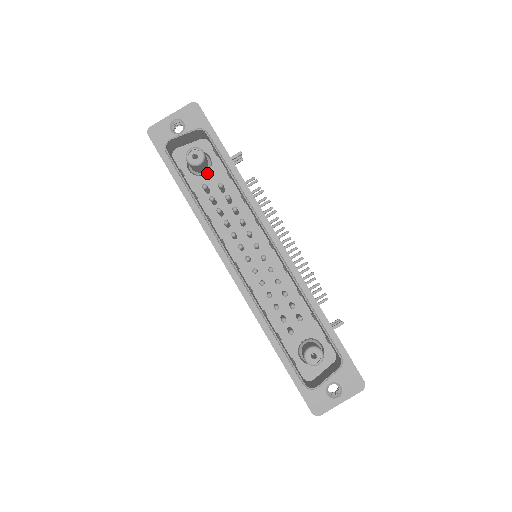
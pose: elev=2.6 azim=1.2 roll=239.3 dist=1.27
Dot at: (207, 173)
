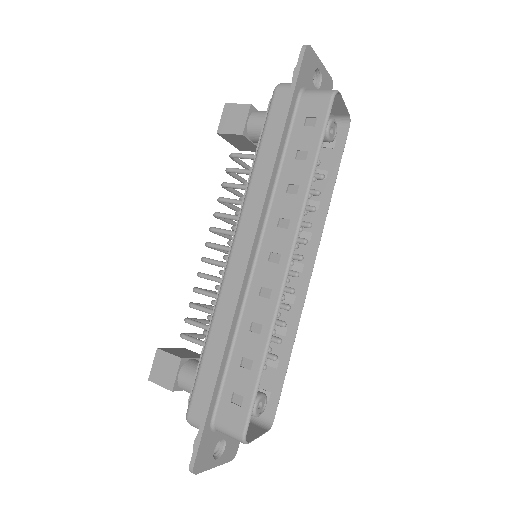
Dot at: occluded
